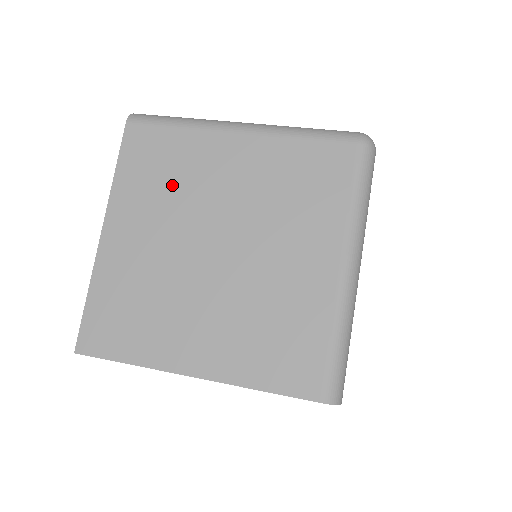
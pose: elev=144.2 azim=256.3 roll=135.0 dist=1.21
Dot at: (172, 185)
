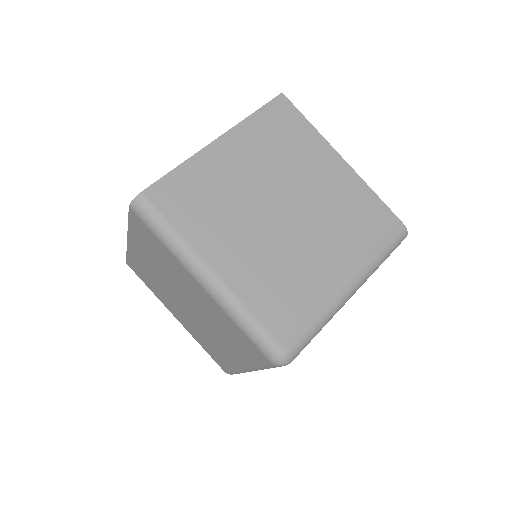
Dot at: (162, 263)
